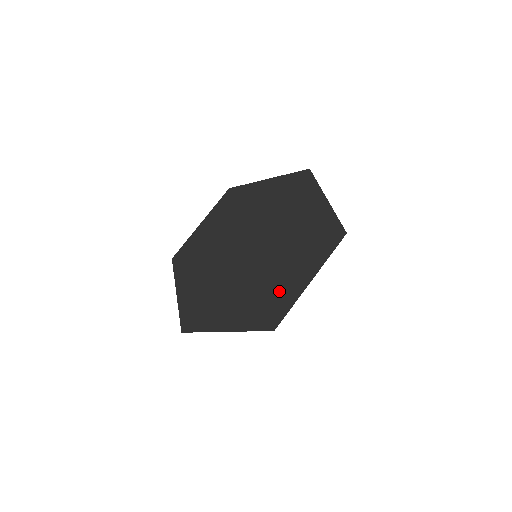
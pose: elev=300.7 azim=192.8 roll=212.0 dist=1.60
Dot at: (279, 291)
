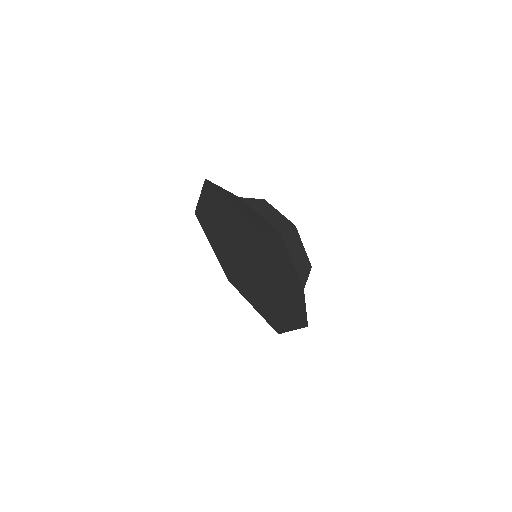
Dot at: (285, 296)
